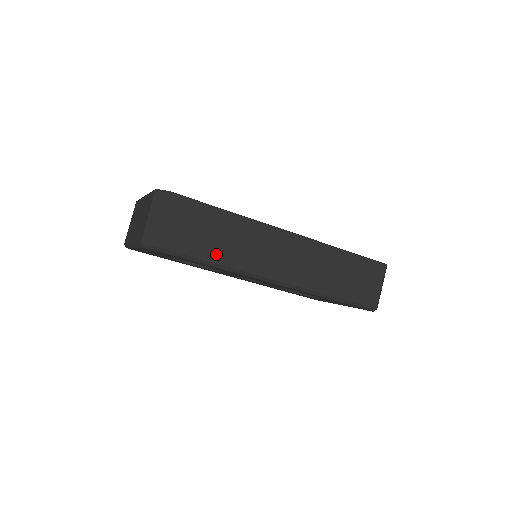
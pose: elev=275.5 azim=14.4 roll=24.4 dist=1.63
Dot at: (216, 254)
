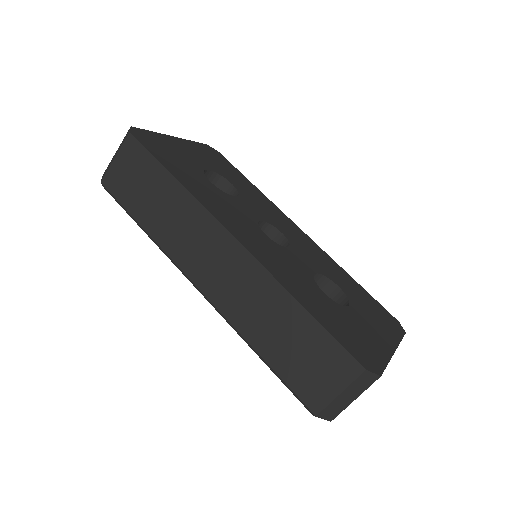
Dot at: (148, 220)
